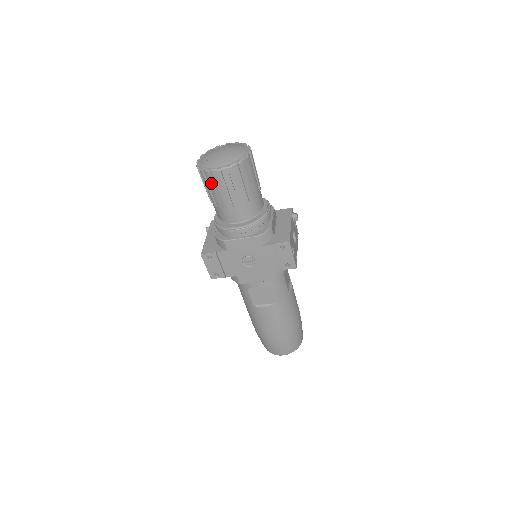
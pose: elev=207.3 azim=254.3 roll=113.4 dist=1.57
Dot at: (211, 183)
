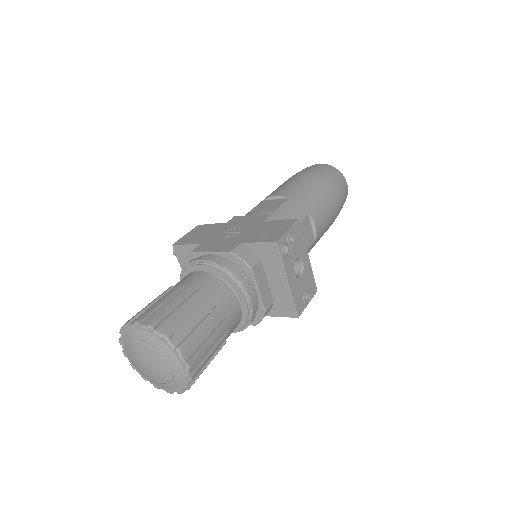
Dot at: occluded
